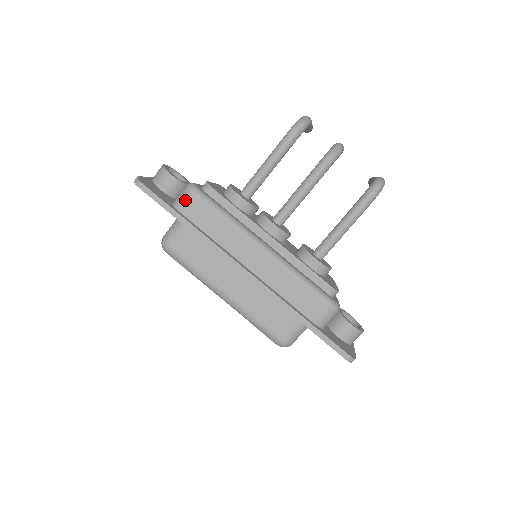
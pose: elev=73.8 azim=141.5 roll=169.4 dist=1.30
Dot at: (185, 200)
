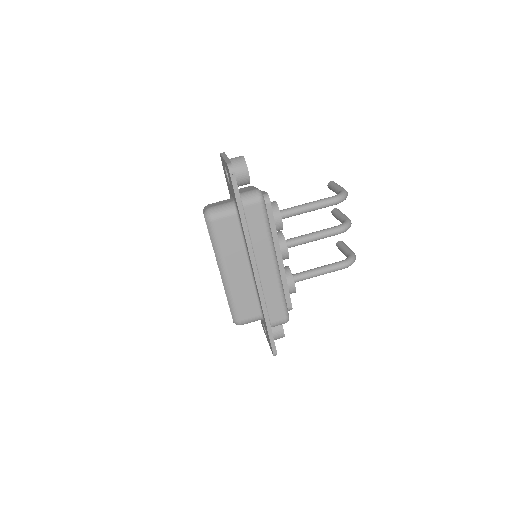
Dot at: (252, 202)
